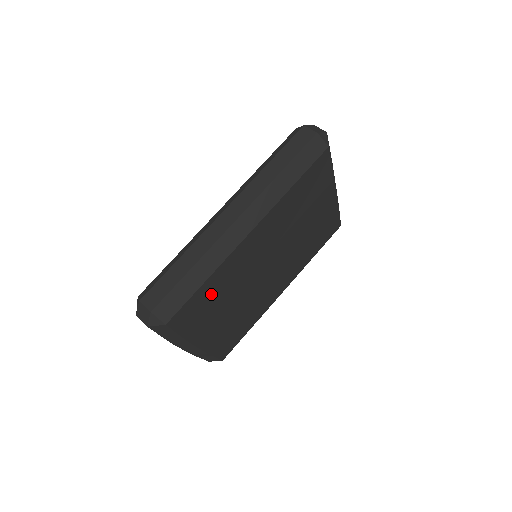
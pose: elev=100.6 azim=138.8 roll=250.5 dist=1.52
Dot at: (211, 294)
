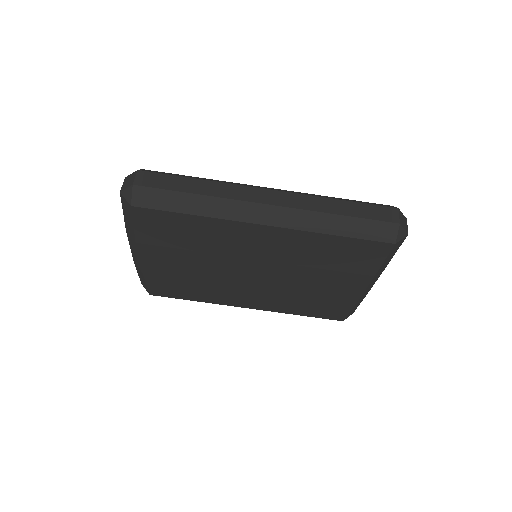
Dot at: (188, 231)
